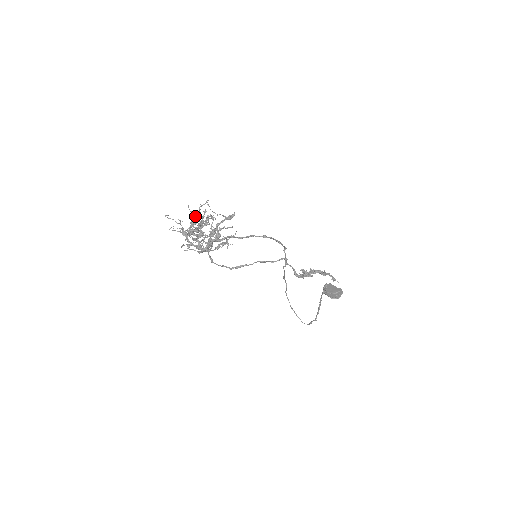
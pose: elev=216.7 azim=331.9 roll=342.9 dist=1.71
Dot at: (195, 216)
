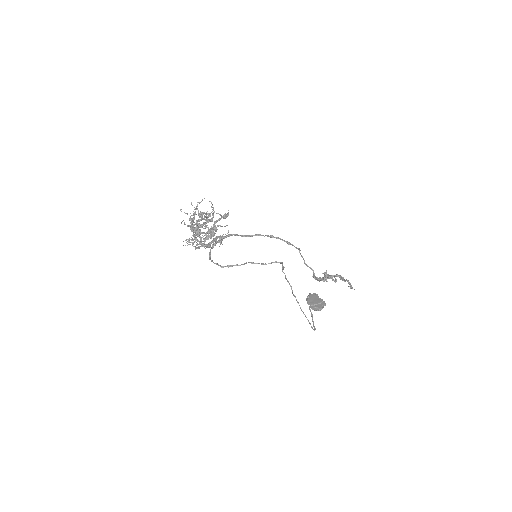
Dot at: (198, 212)
